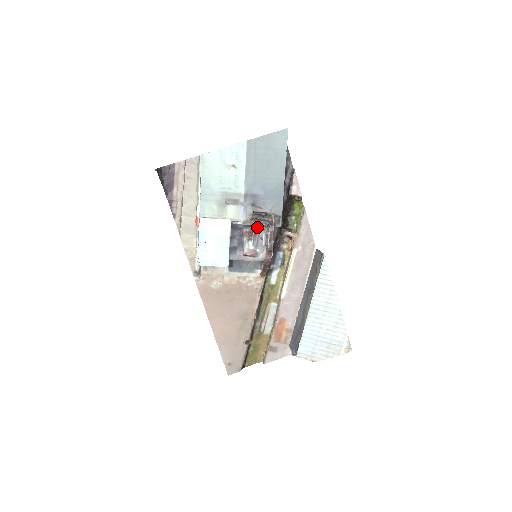
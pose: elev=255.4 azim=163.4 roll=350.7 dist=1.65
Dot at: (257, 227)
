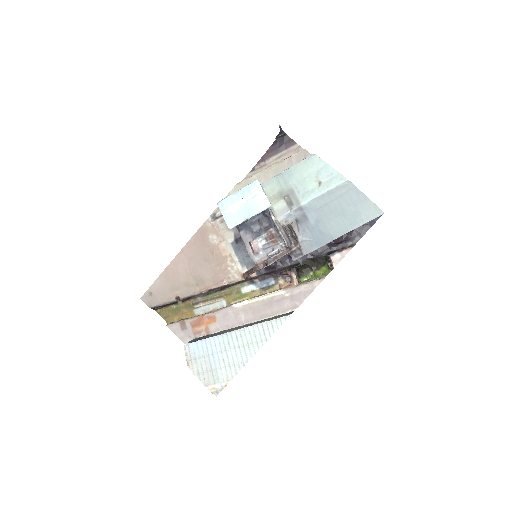
Dot at: (281, 239)
